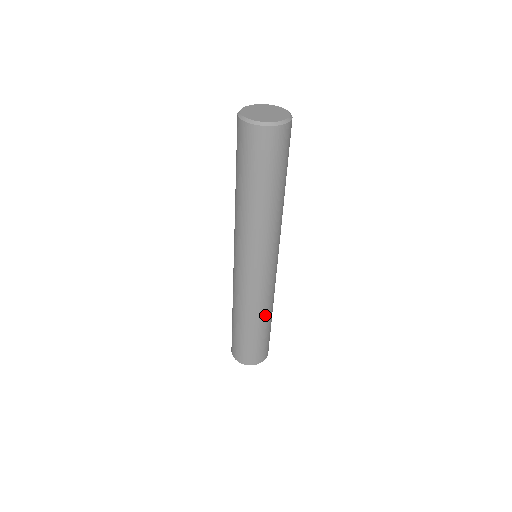
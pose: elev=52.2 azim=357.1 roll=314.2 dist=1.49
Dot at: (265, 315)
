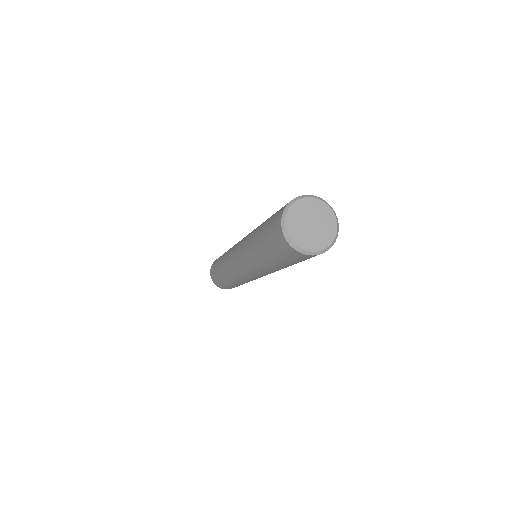
Dot at: occluded
